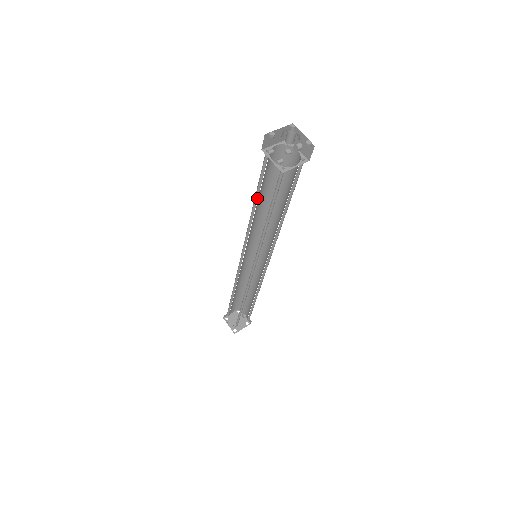
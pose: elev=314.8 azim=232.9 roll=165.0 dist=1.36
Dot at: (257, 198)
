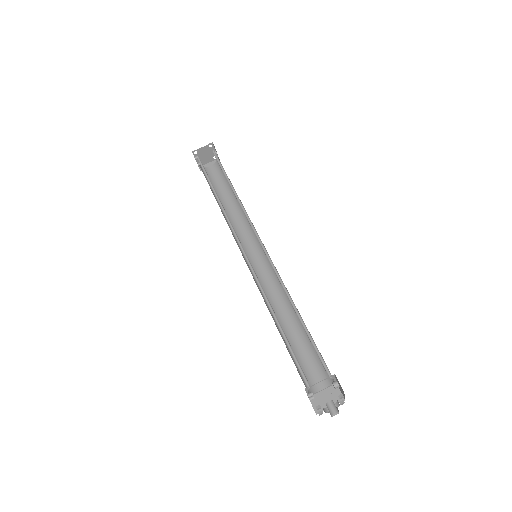
Dot at: (282, 329)
